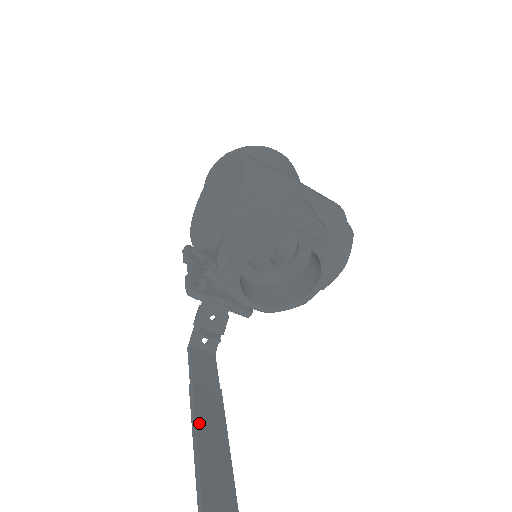
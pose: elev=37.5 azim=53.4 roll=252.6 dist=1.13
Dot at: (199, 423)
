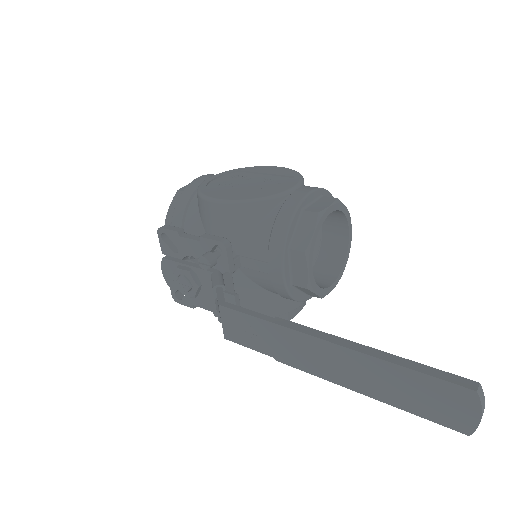
Dot at: (335, 339)
